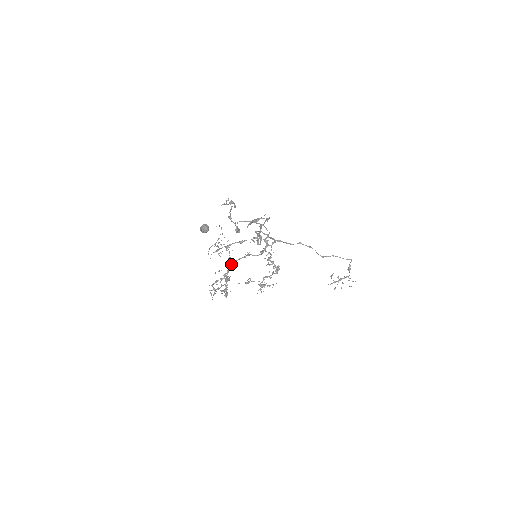
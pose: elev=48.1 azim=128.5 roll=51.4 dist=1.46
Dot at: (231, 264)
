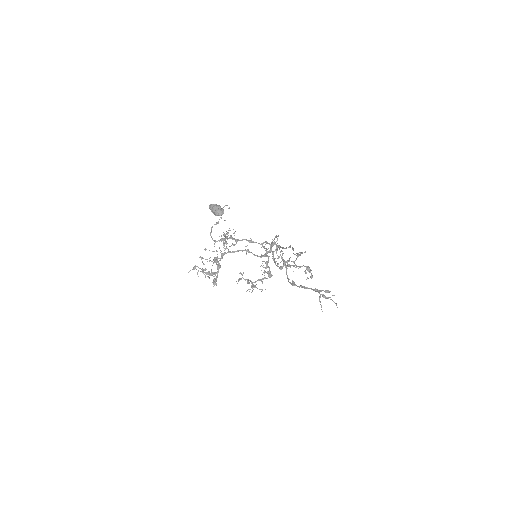
Dot at: occluded
